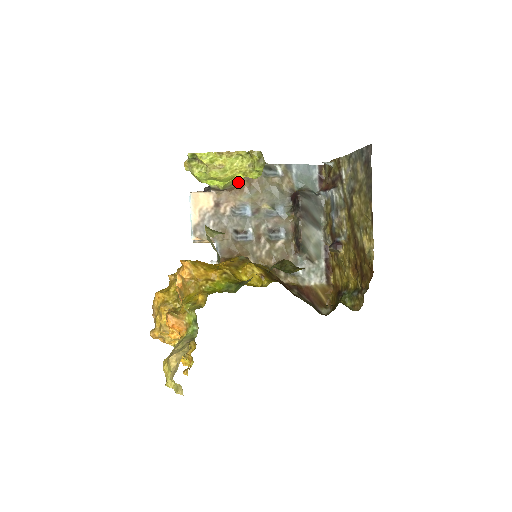
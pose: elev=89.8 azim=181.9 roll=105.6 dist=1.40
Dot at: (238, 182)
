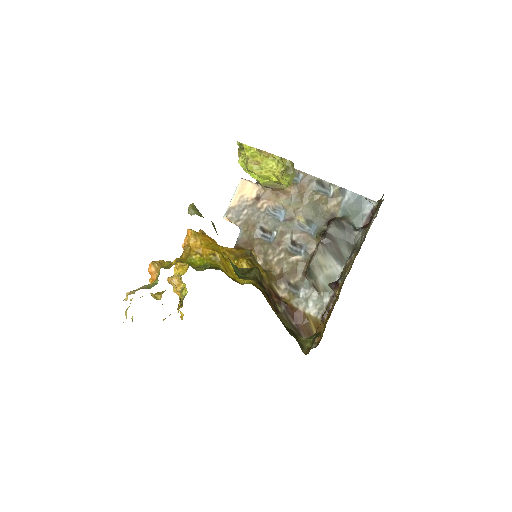
Dot at: (282, 185)
